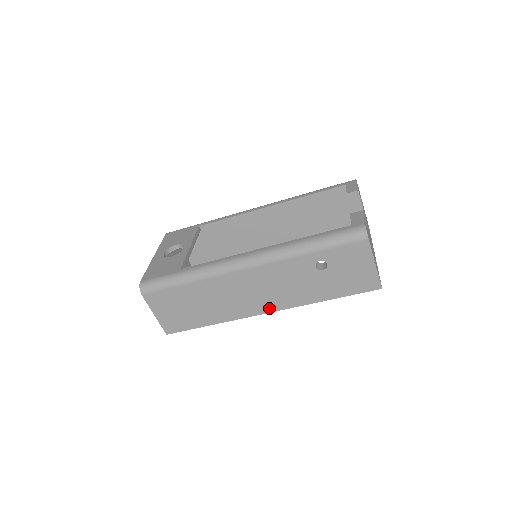
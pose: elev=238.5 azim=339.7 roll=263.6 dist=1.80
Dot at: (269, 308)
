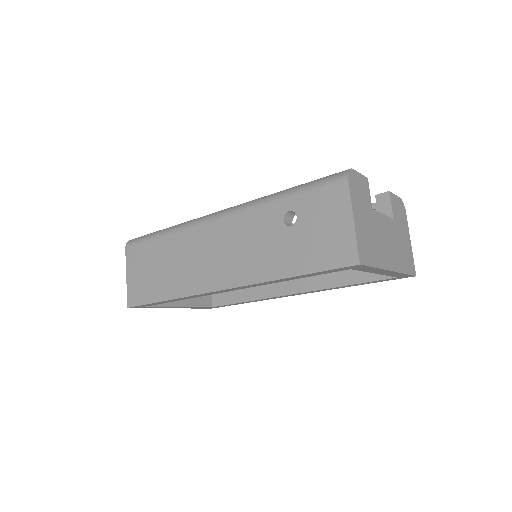
Dot at: (225, 282)
